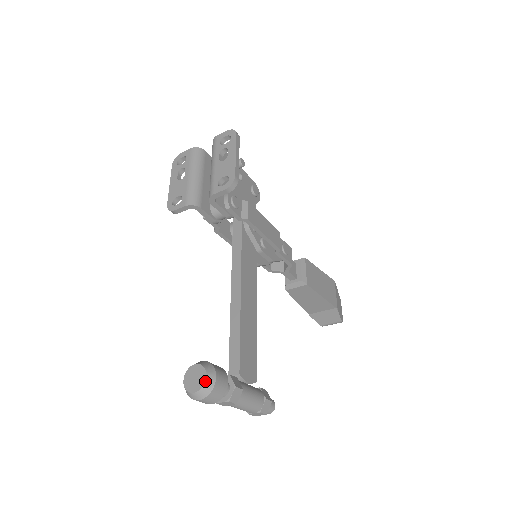
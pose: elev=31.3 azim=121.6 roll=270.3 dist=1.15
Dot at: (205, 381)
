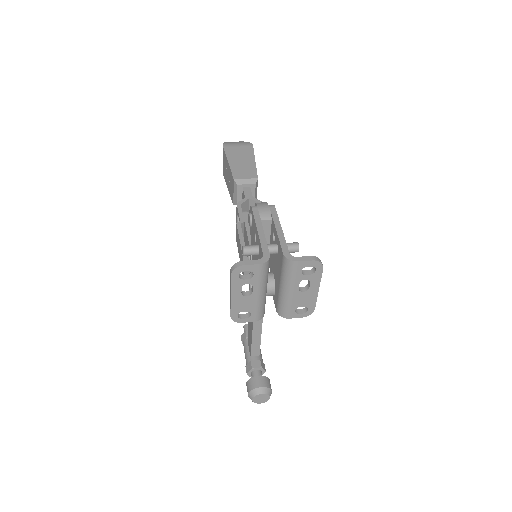
Dot at: occluded
